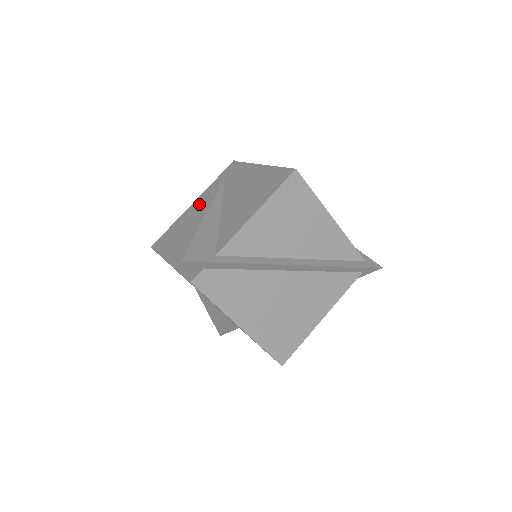
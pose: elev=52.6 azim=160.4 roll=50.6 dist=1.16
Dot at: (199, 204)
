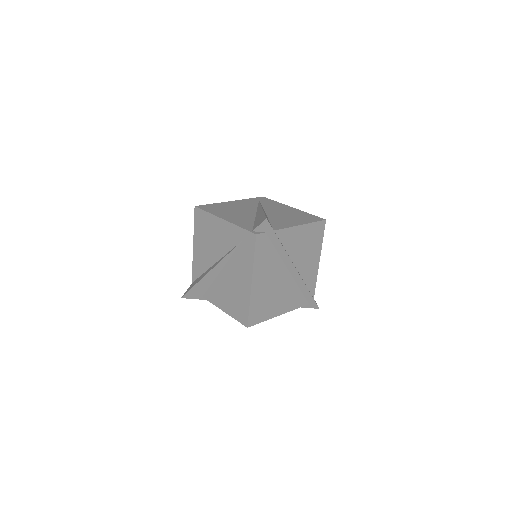
Dot at: (239, 204)
